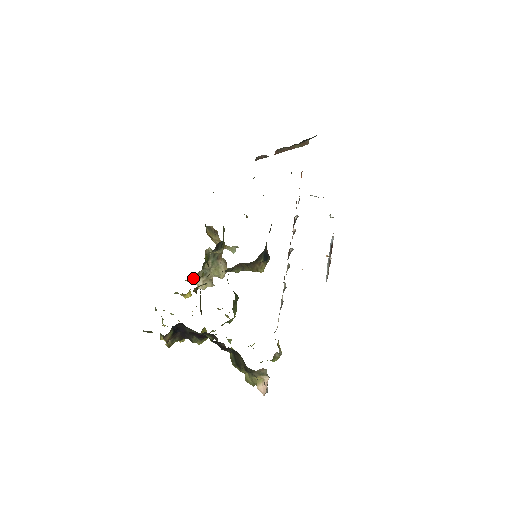
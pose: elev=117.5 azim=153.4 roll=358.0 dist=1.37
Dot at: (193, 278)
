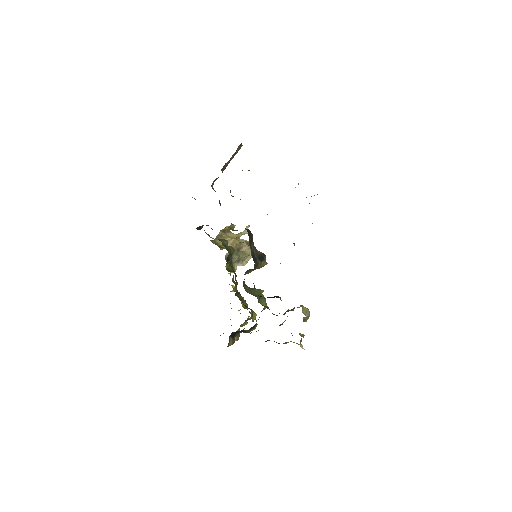
Dot at: occluded
